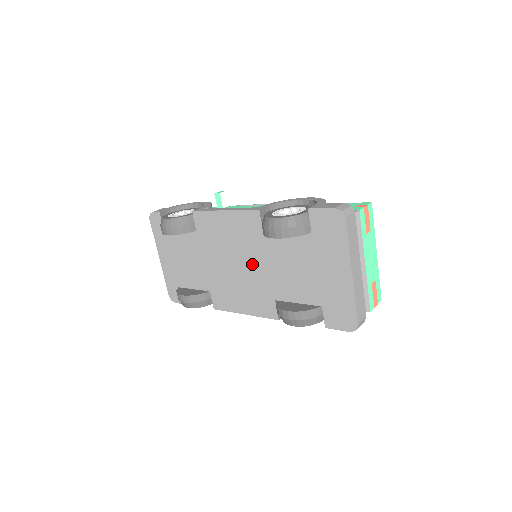
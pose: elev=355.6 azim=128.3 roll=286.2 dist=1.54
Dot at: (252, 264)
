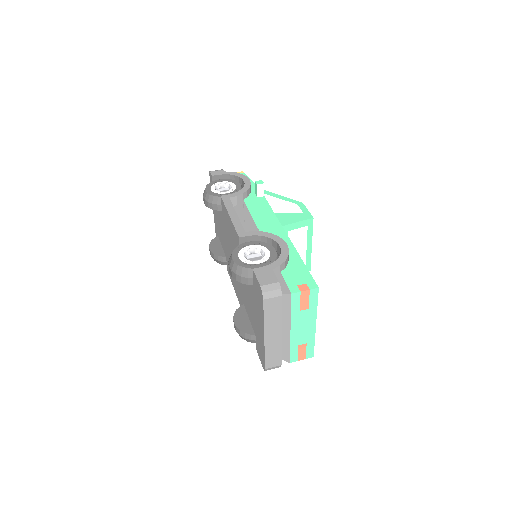
Dot at: occluded
